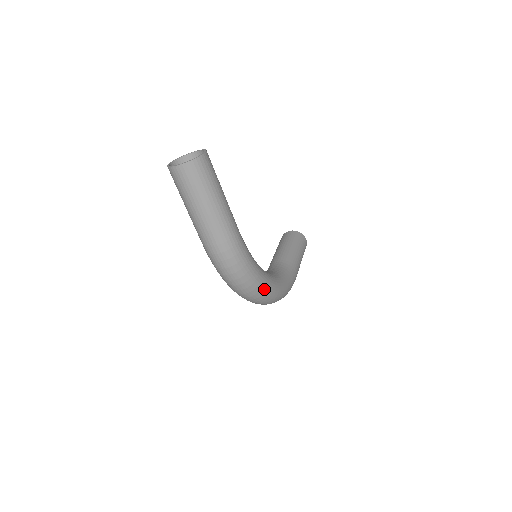
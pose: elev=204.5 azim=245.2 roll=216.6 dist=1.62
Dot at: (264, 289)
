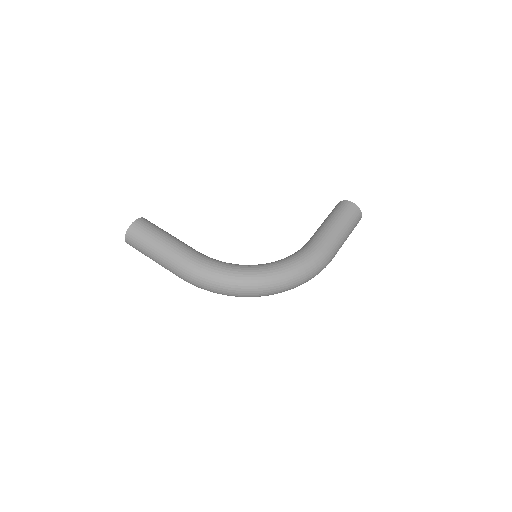
Dot at: (248, 281)
